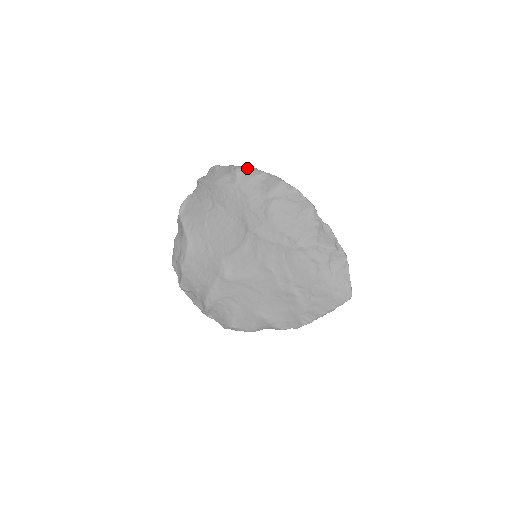
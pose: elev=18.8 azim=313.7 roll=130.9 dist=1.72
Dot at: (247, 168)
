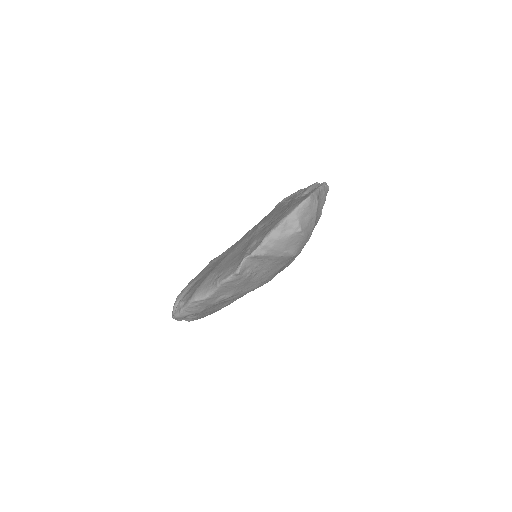
Dot at: occluded
